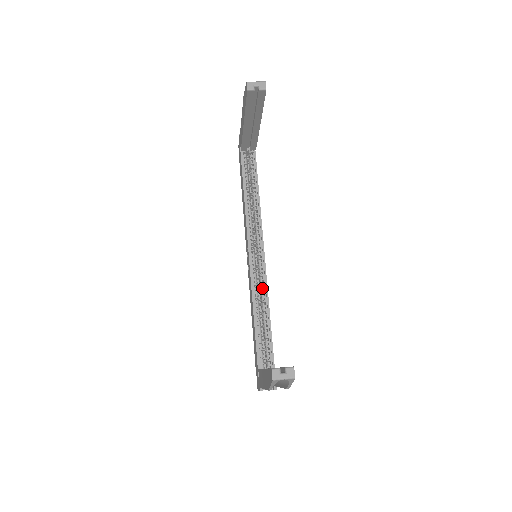
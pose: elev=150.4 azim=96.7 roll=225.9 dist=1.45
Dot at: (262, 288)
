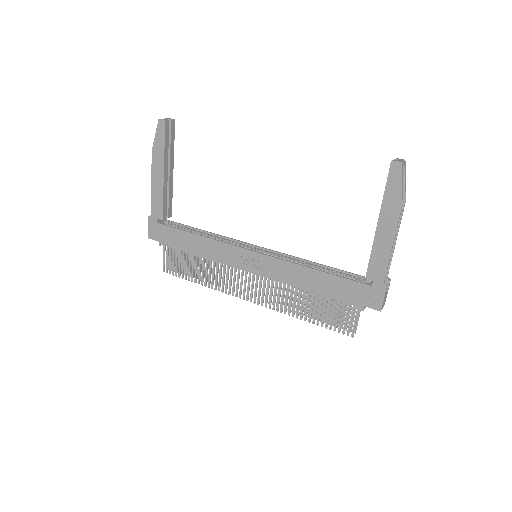
Dot at: (289, 259)
